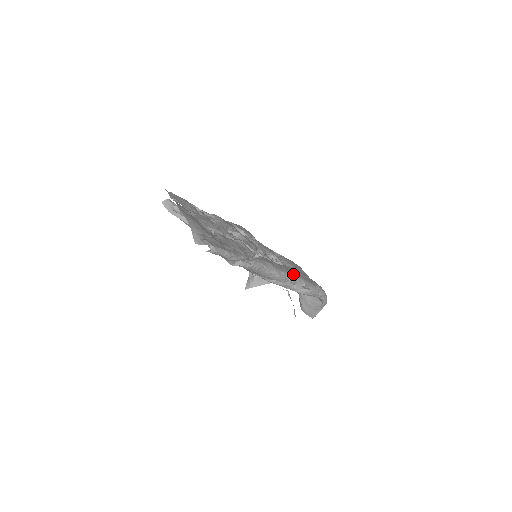
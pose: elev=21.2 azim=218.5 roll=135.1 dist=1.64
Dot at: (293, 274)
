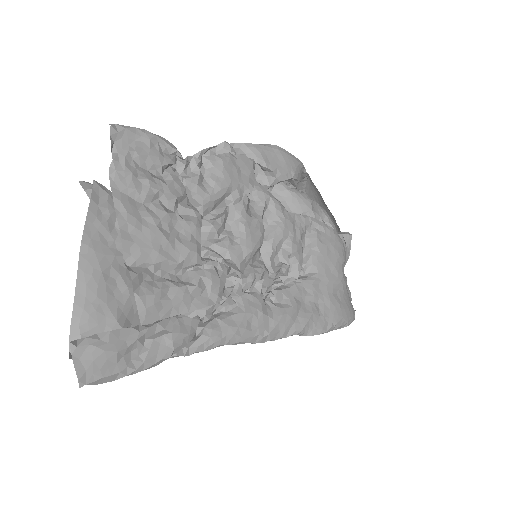
Dot at: (288, 325)
